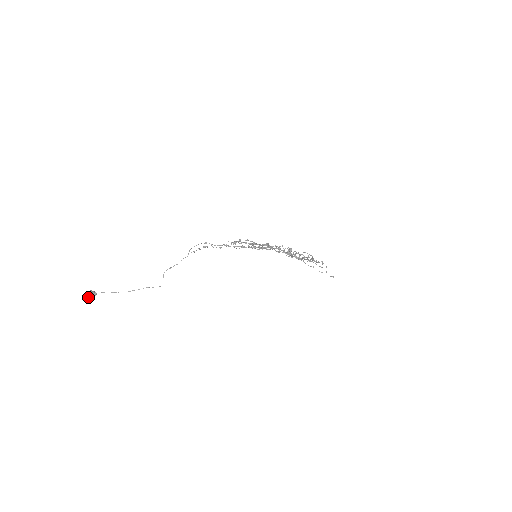
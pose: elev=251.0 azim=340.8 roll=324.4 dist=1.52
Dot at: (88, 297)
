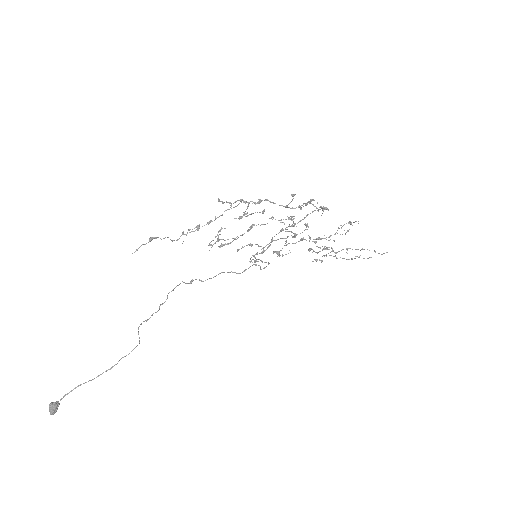
Dot at: (50, 414)
